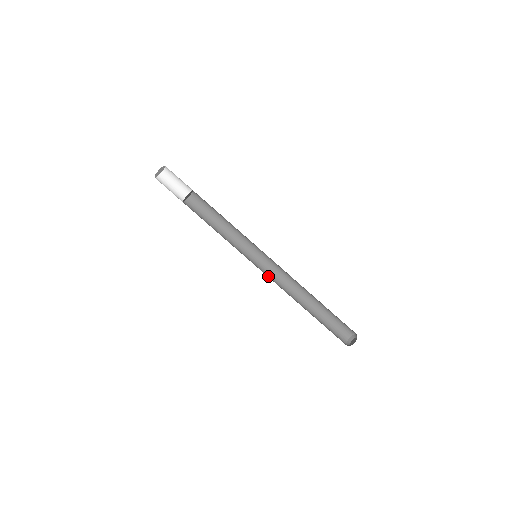
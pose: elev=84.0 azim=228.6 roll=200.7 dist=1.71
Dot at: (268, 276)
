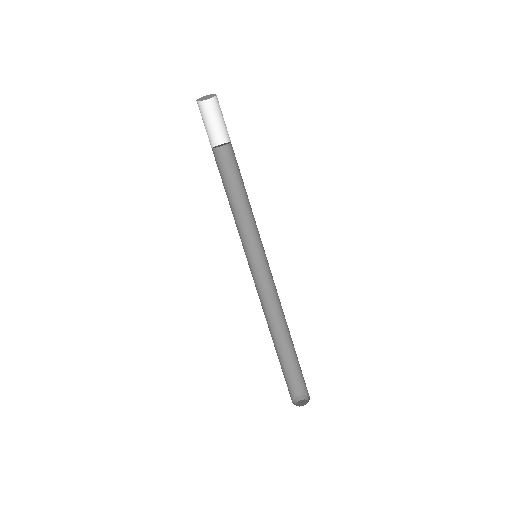
Dot at: (258, 283)
